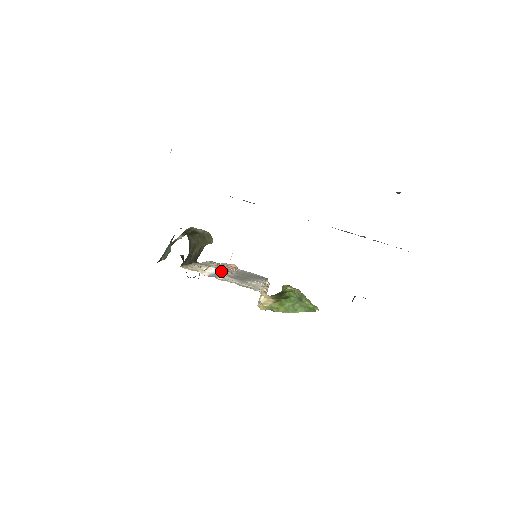
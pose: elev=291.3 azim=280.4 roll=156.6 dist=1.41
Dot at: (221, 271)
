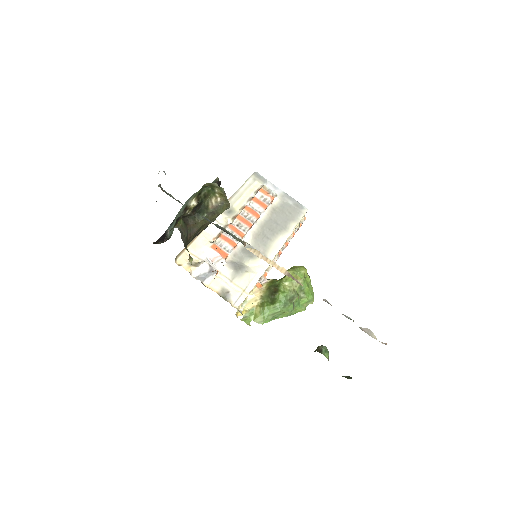
Dot at: (213, 269)
